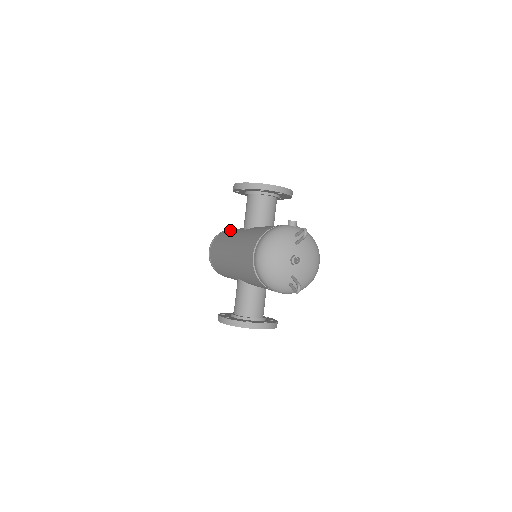
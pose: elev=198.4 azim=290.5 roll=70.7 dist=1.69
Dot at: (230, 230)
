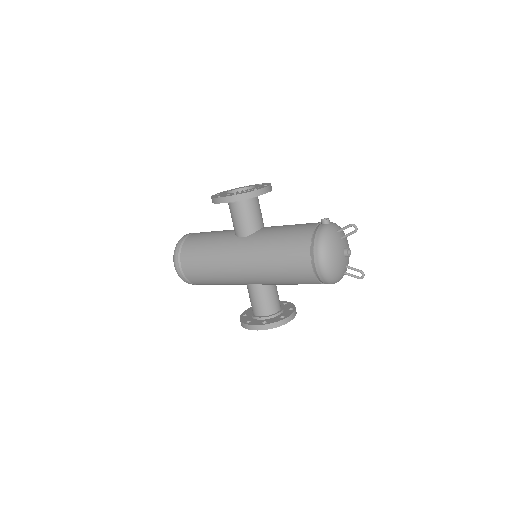
Dot at: (201, 239)
